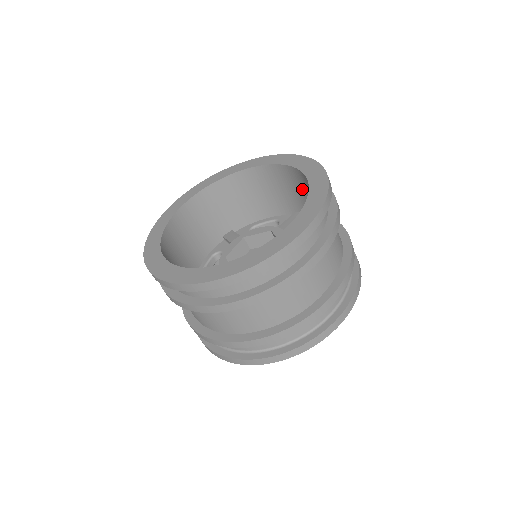
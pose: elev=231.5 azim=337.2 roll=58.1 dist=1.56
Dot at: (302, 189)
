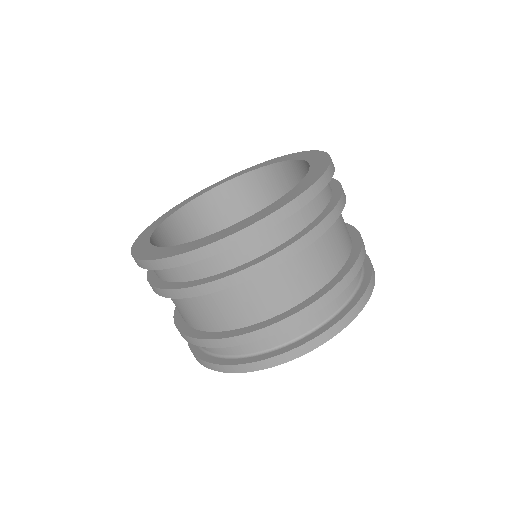
Dot at: occluded
